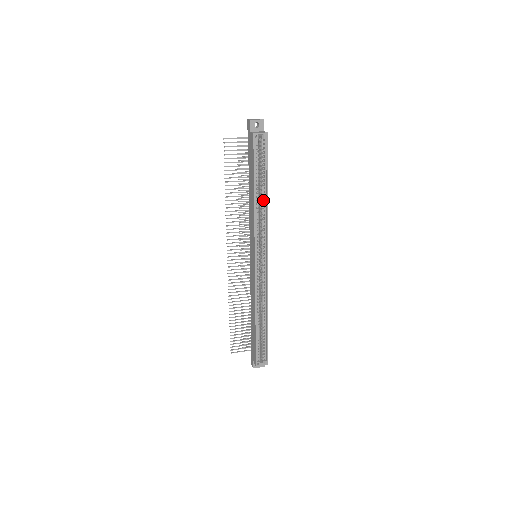
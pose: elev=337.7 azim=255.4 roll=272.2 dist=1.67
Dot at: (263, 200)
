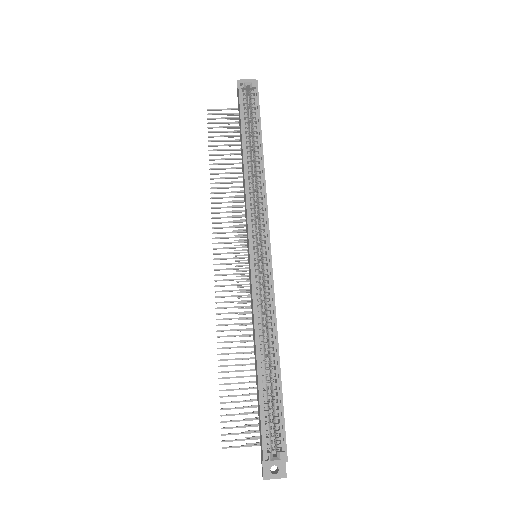
Dot at: (258, 165)
